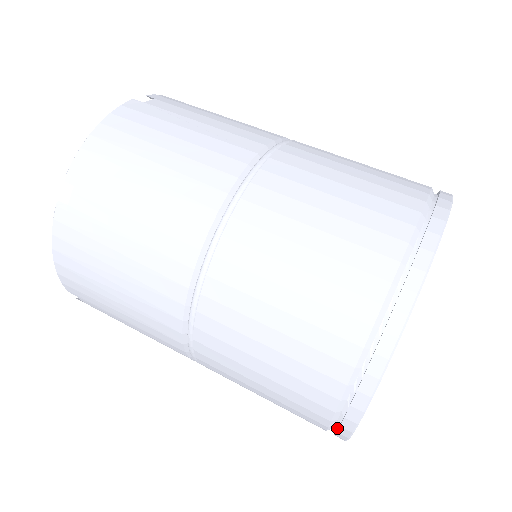
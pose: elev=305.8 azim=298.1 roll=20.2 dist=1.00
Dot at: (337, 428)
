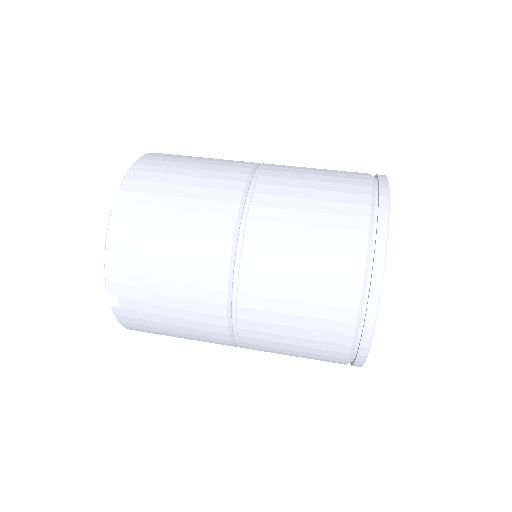
Dot at: occluded
